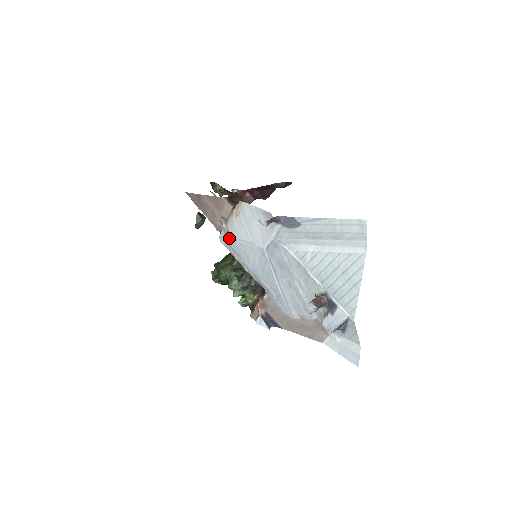
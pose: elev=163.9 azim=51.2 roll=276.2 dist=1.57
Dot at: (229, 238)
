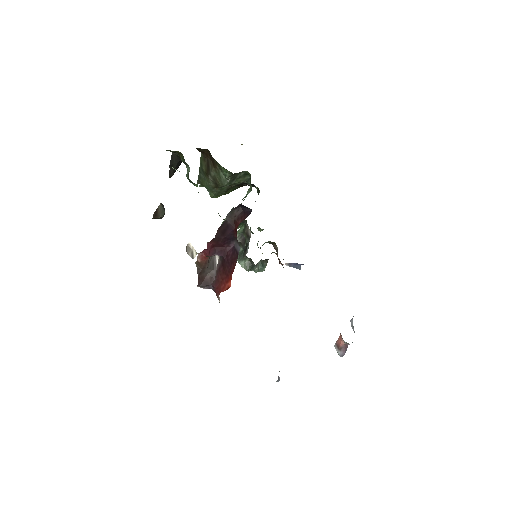
Dot at: occluded
